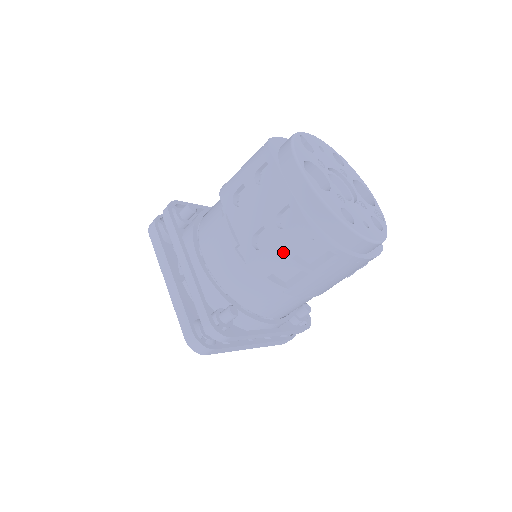
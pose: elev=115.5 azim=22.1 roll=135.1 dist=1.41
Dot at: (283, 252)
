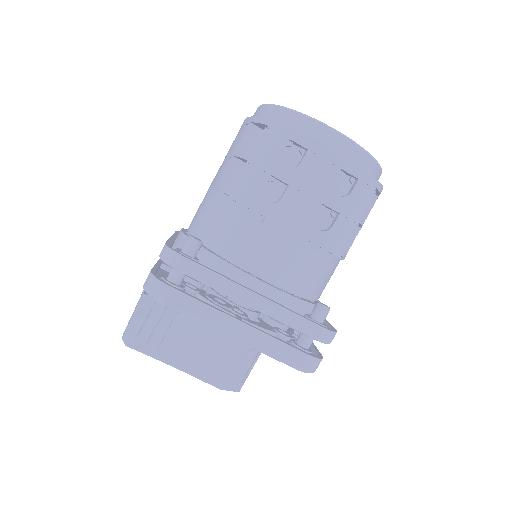
Dot at: (356, 216)
